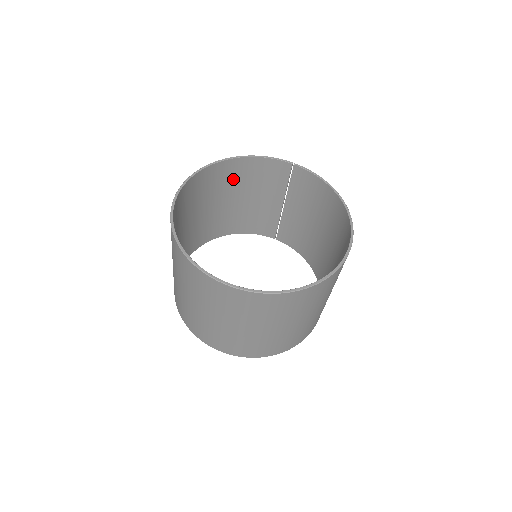
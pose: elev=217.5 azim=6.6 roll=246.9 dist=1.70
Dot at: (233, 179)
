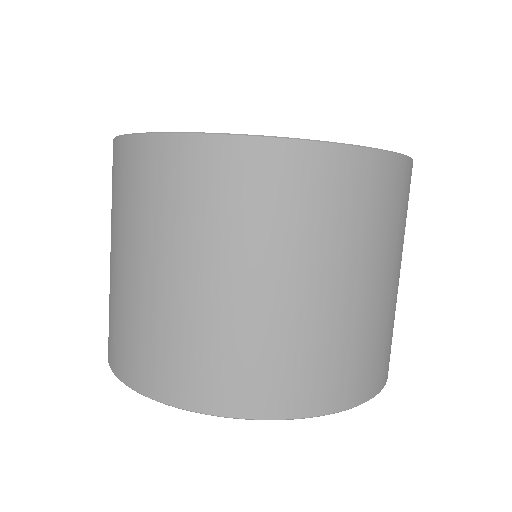
Dot at: occluded
